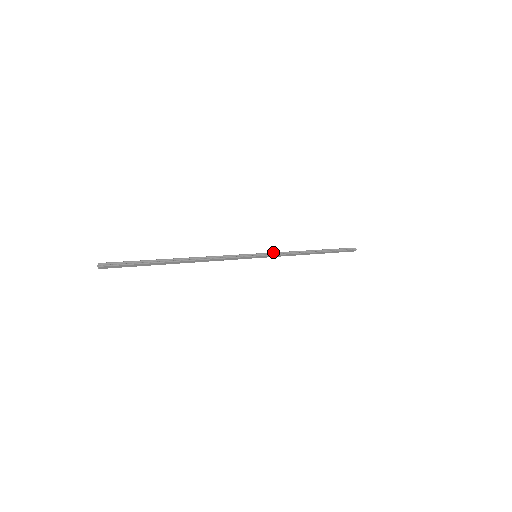
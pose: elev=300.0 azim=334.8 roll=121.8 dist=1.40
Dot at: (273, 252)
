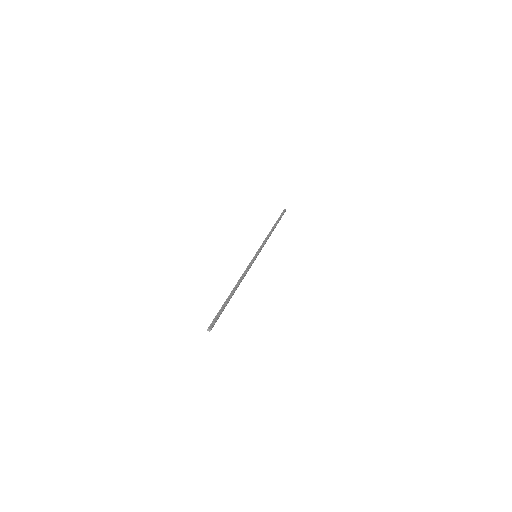
Dot at: (260, 246)
